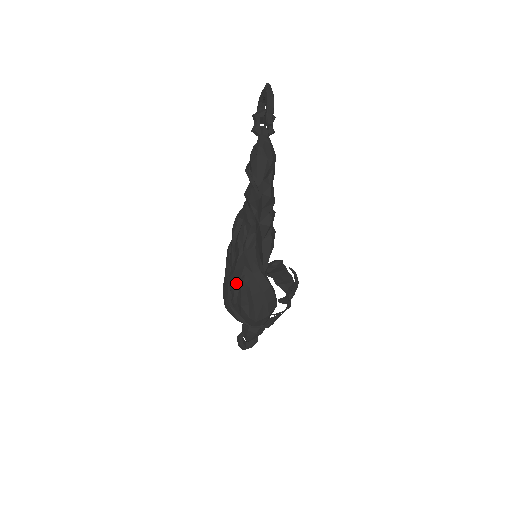
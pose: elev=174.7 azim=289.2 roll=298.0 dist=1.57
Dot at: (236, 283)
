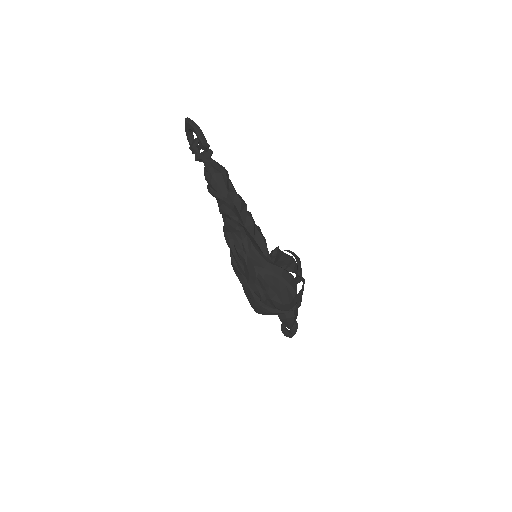
Dot at: (256, 283)
